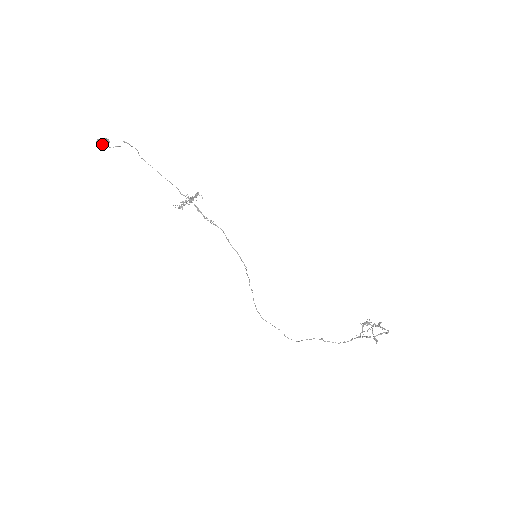
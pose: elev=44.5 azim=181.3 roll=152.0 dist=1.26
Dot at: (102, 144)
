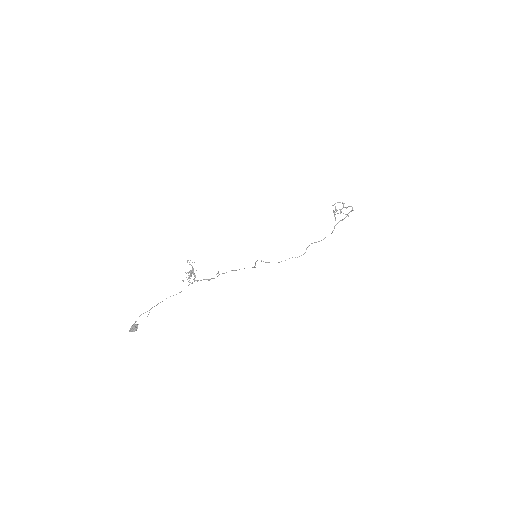
Dot at: occluded
